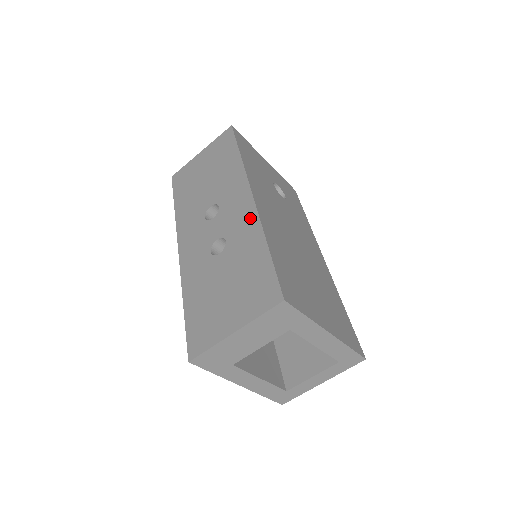
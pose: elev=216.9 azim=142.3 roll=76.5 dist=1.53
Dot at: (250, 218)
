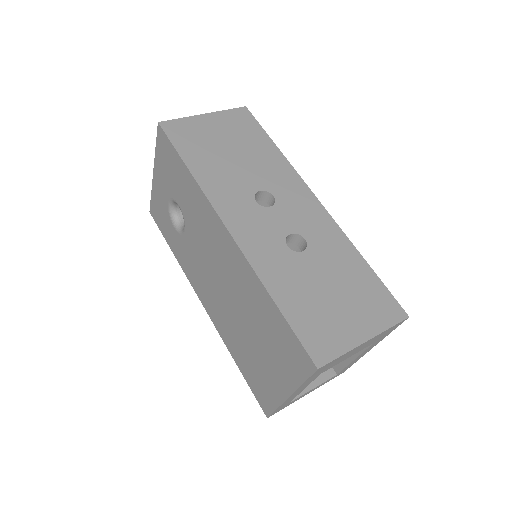
Dot at: (329, 225)
